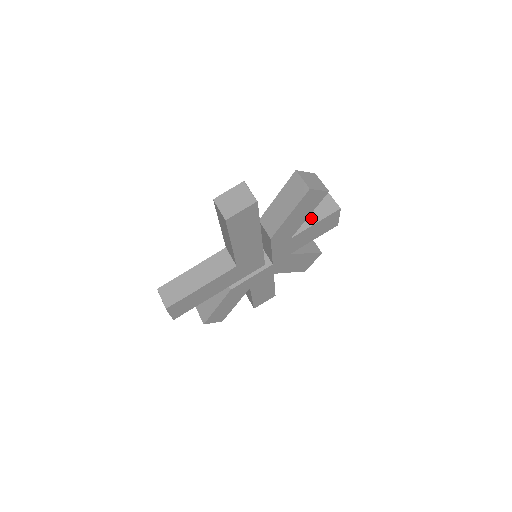
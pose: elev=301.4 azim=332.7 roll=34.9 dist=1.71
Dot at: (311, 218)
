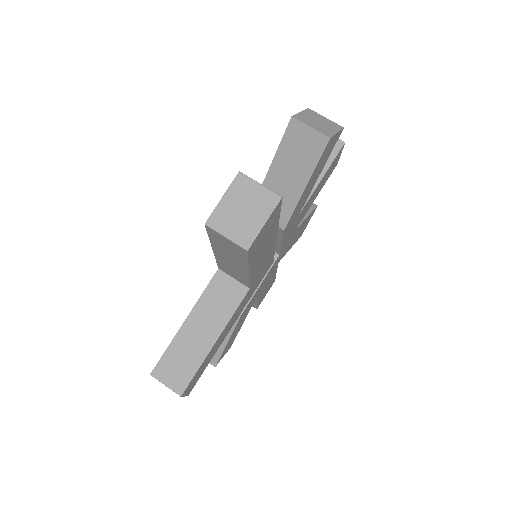
Dot at: occluded
